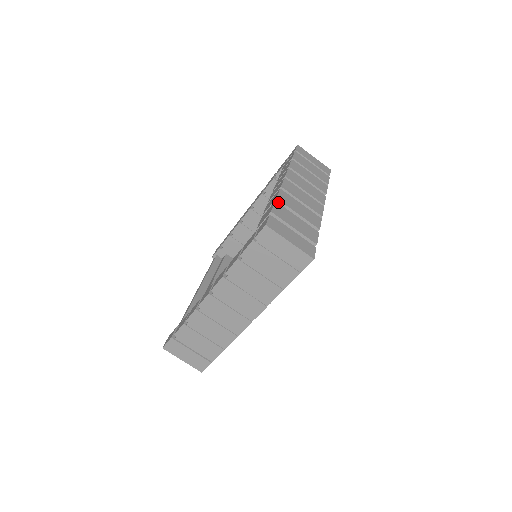
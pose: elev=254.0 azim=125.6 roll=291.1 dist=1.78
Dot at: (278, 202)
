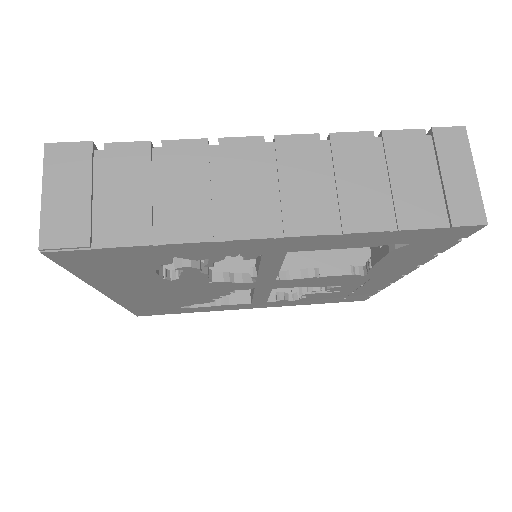
Dot at: occluded
